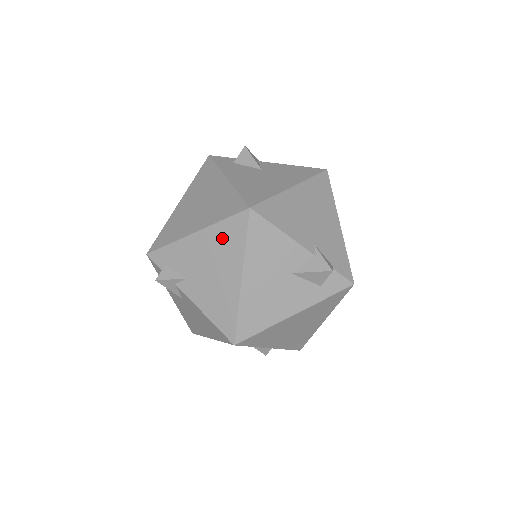
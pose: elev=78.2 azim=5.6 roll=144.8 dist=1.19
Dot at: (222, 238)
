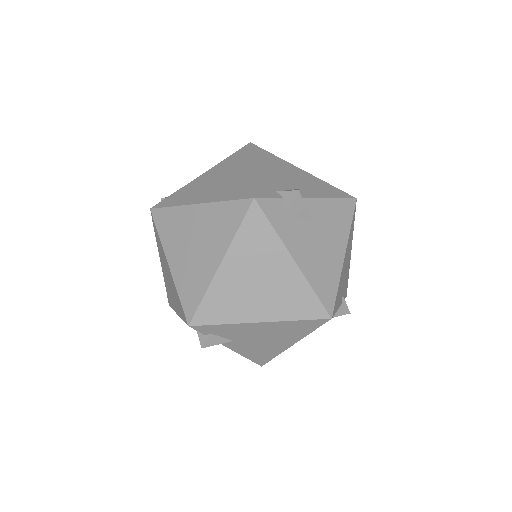
Dot at: (290, 328)
